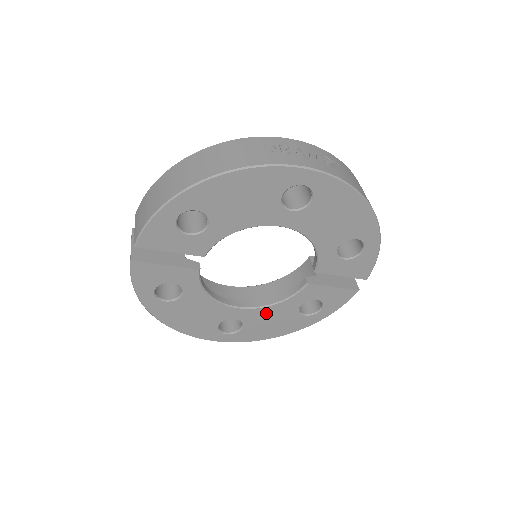
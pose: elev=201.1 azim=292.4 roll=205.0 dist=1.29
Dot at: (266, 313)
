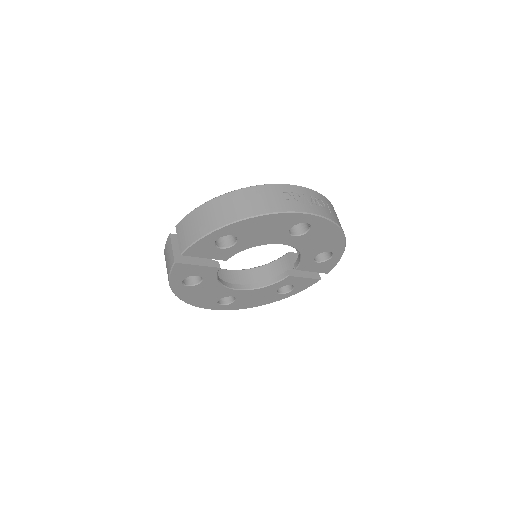
Dot at: (254, 293)
